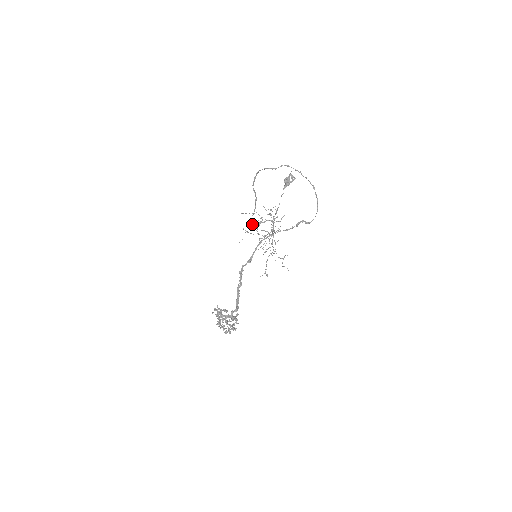
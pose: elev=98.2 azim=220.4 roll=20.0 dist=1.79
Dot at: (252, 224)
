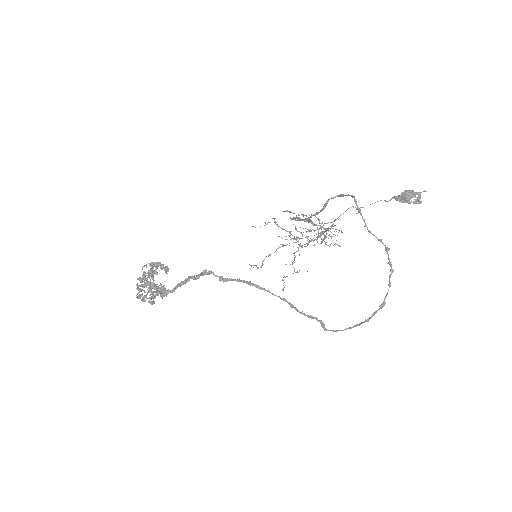
Dot at: occluded
